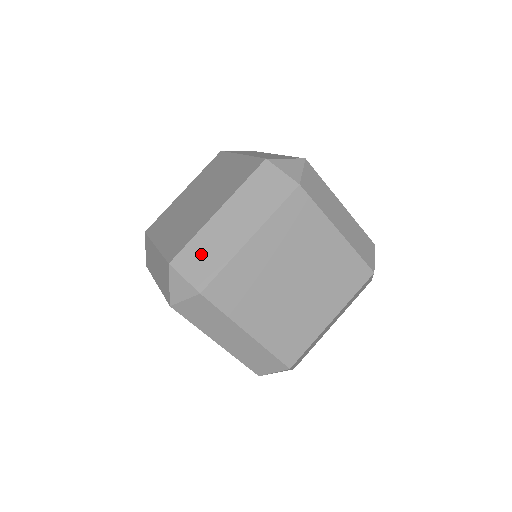
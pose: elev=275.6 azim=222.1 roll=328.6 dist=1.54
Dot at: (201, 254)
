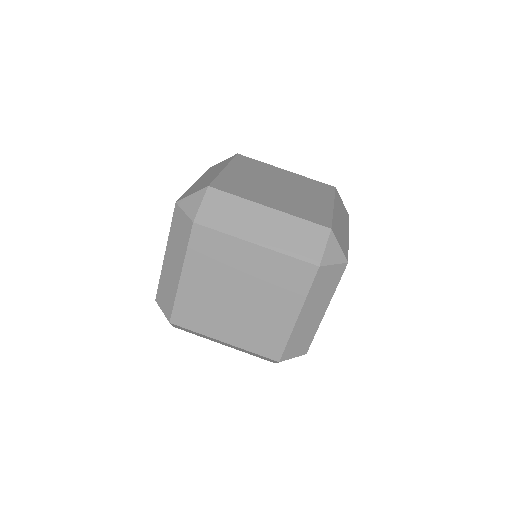
Dot at: (196, 188)
